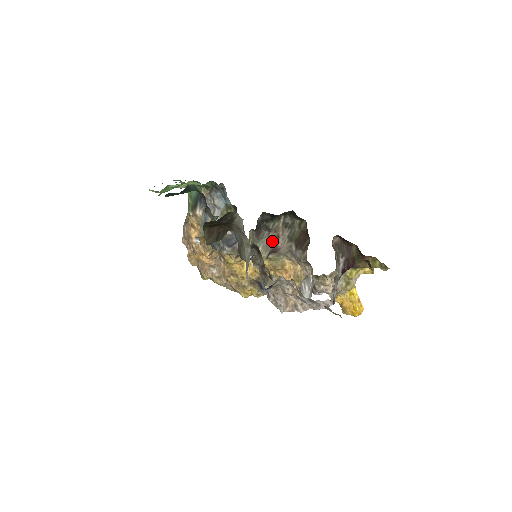
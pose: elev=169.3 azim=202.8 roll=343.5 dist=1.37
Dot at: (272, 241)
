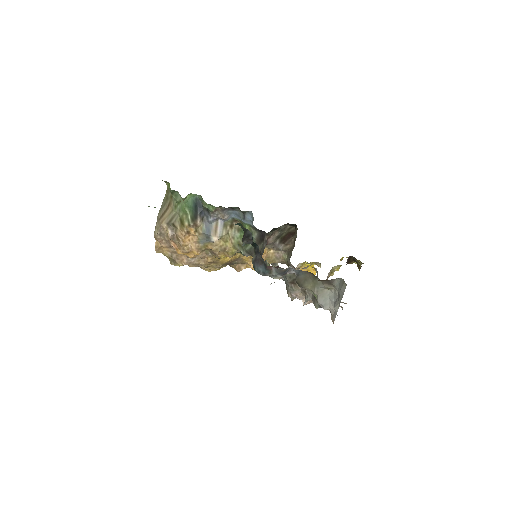
Dot at: occluded
